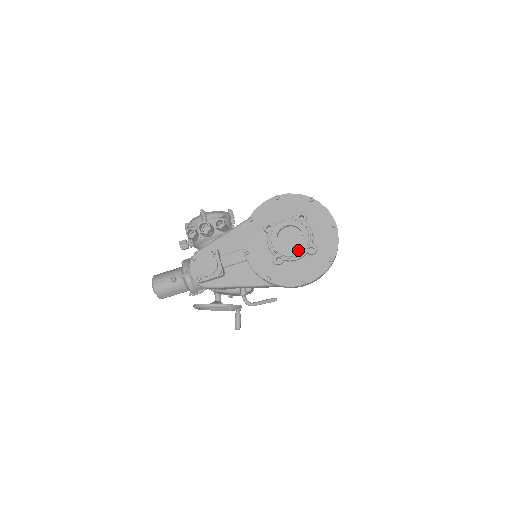
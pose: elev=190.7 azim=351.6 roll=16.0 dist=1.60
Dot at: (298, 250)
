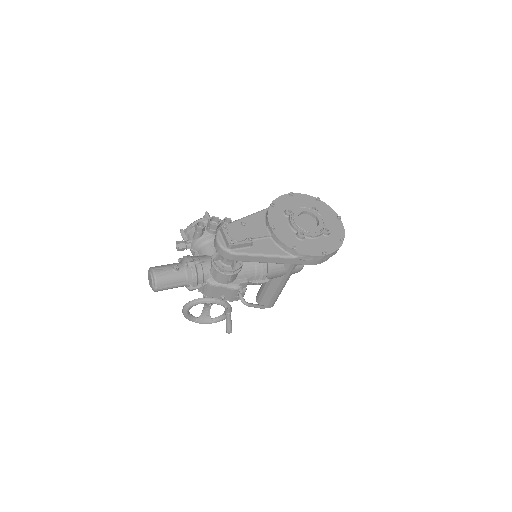
Dot at: (317, 229)
